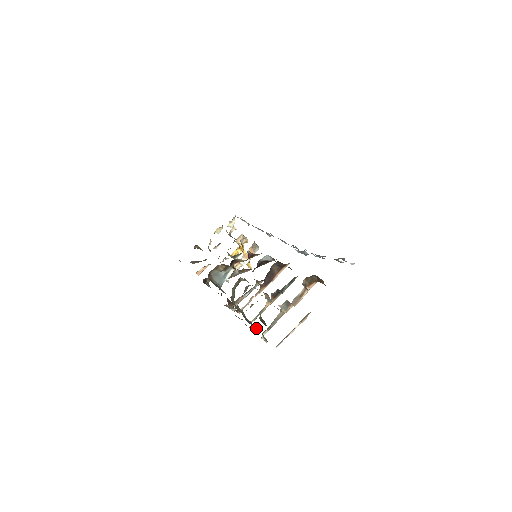
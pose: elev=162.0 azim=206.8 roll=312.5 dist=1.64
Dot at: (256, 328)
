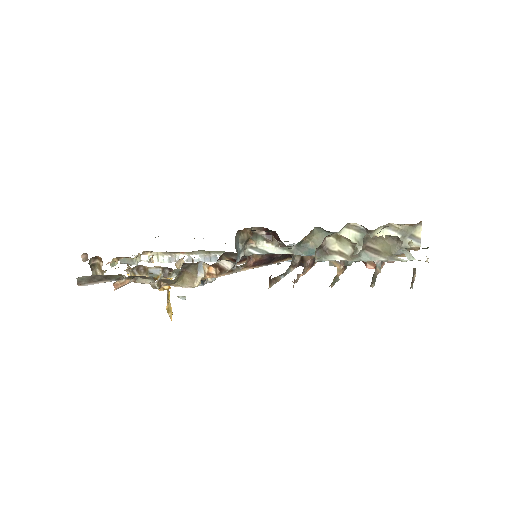
Dot at: (391, 257)
